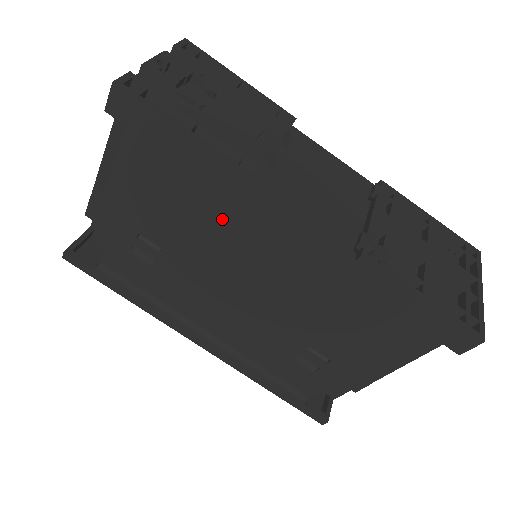
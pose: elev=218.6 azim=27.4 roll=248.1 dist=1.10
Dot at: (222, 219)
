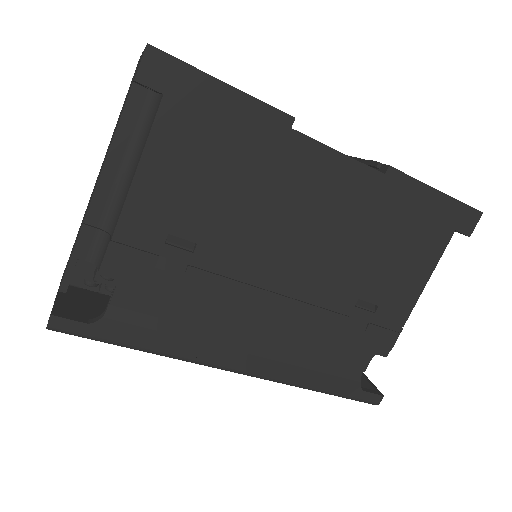
Dot at: (265, 175)
